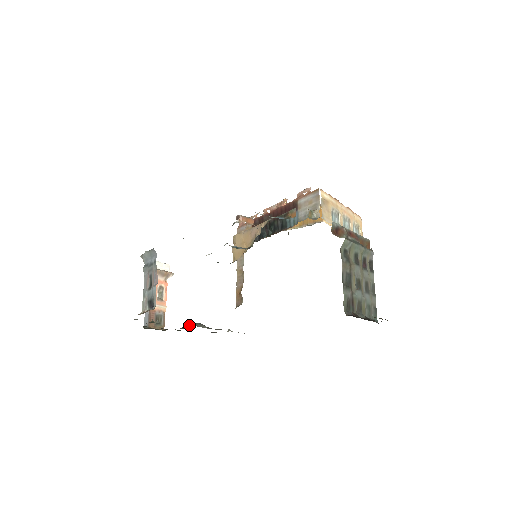
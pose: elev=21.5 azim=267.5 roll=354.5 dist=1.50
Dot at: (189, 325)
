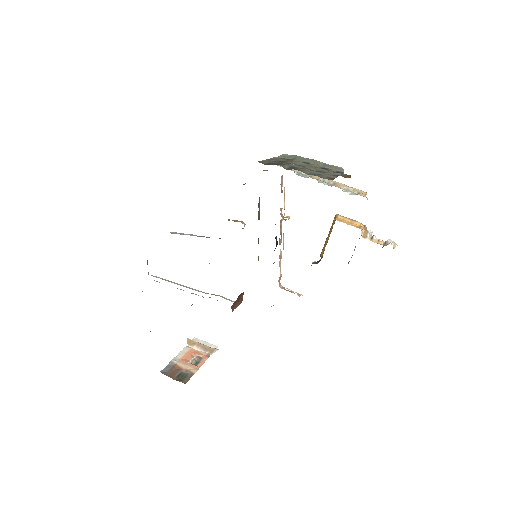
Dot at: occluded
